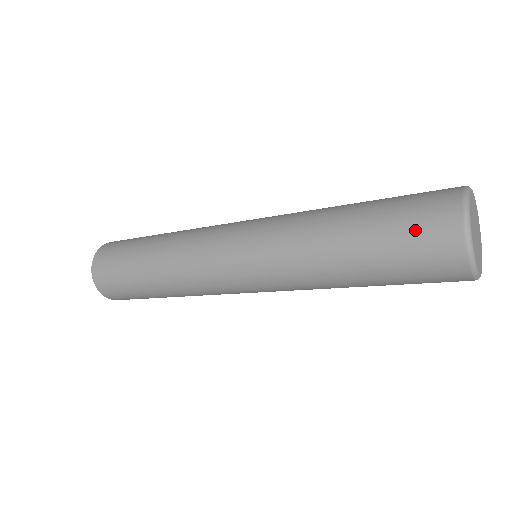
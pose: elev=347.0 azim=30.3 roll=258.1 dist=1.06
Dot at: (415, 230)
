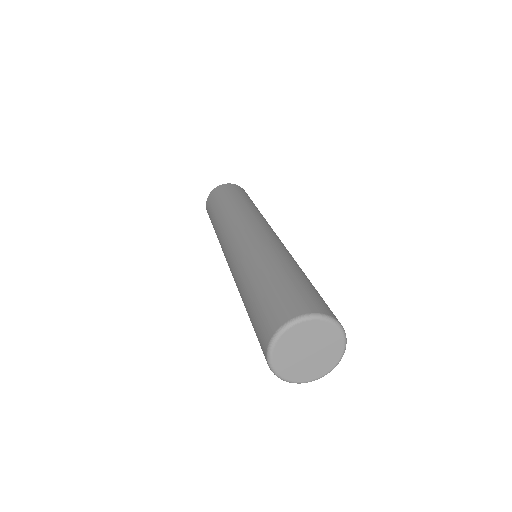
Dot at: (263, 314)
